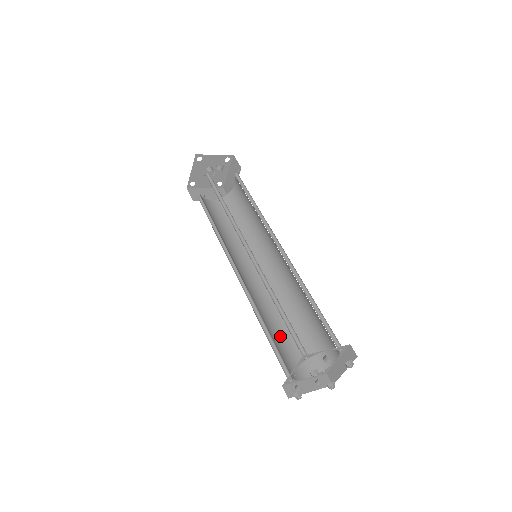
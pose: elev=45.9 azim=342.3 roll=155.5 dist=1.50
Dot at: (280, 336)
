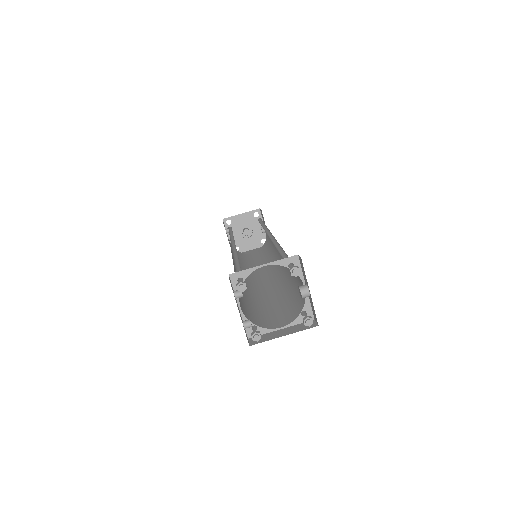
Dot at: occluded
